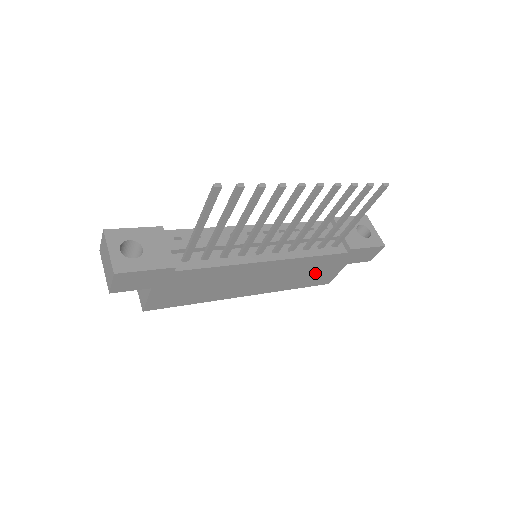
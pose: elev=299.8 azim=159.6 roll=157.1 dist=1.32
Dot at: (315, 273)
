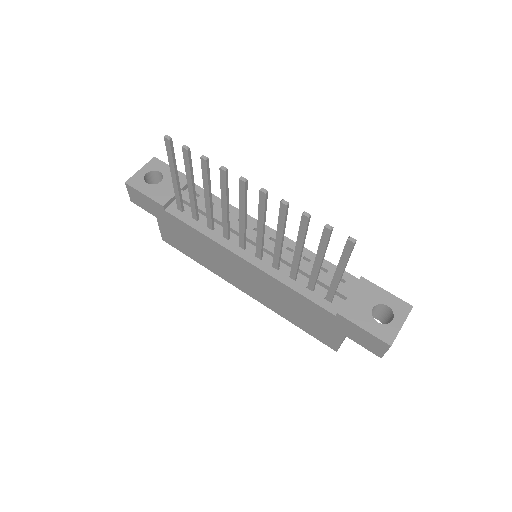
Dot at: (308, 318)
